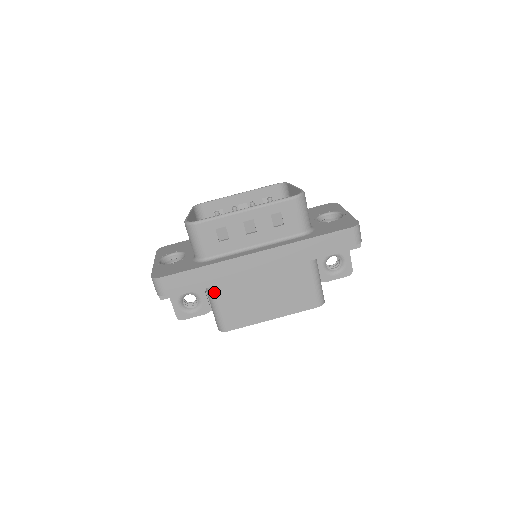
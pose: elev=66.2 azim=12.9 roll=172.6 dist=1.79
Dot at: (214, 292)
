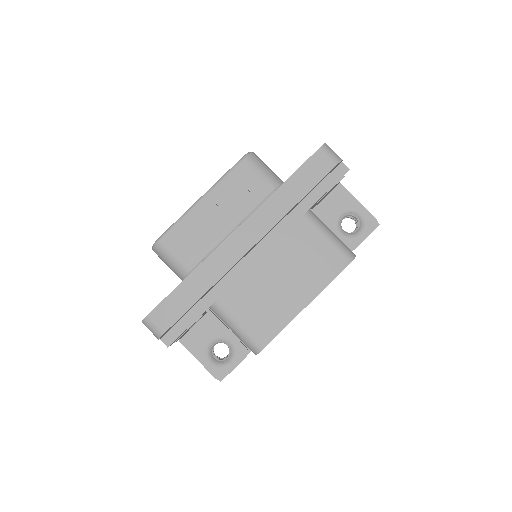
Dot at: (221, 307)
